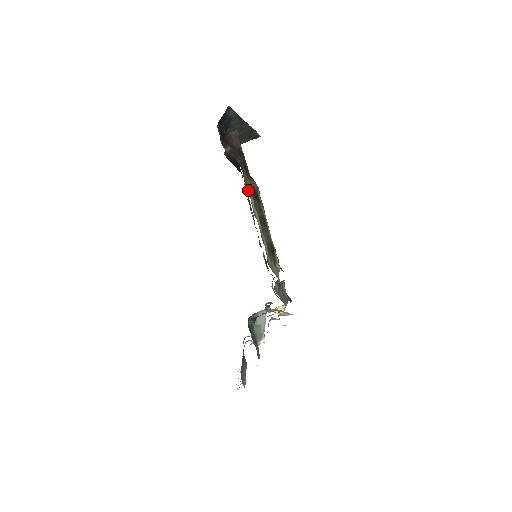
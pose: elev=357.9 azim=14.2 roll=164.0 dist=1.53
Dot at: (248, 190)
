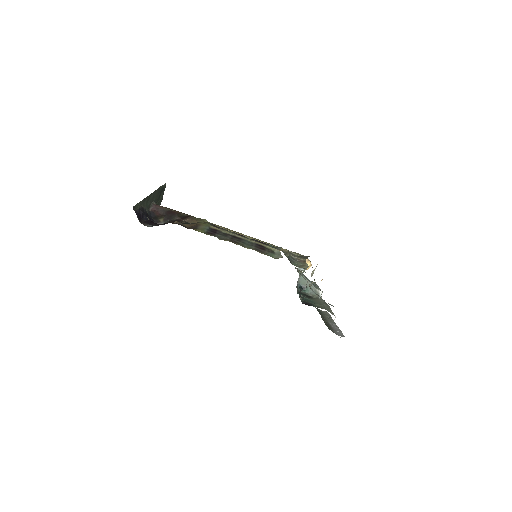
Dot at: occluded
